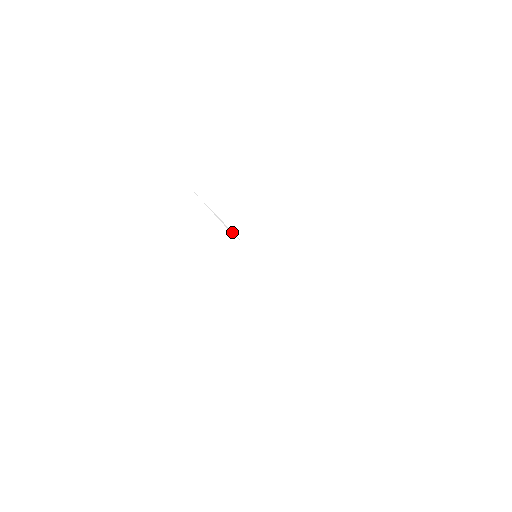
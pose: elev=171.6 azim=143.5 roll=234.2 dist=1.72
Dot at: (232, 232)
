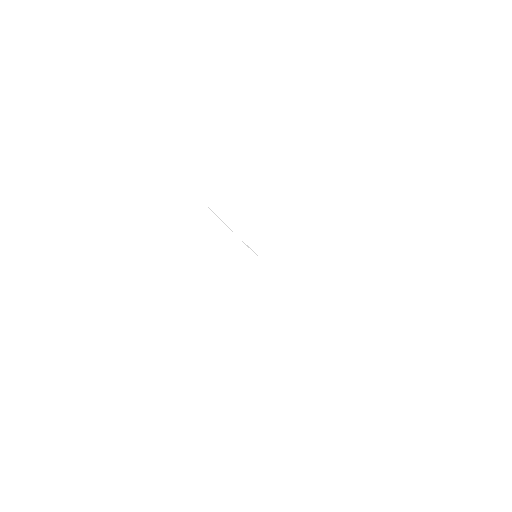
Dot at: (231, 229)
